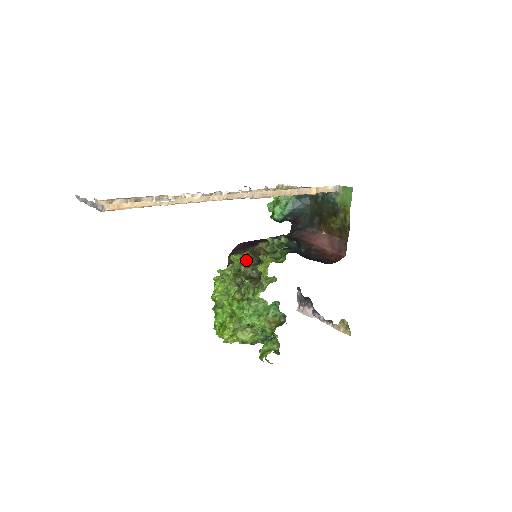
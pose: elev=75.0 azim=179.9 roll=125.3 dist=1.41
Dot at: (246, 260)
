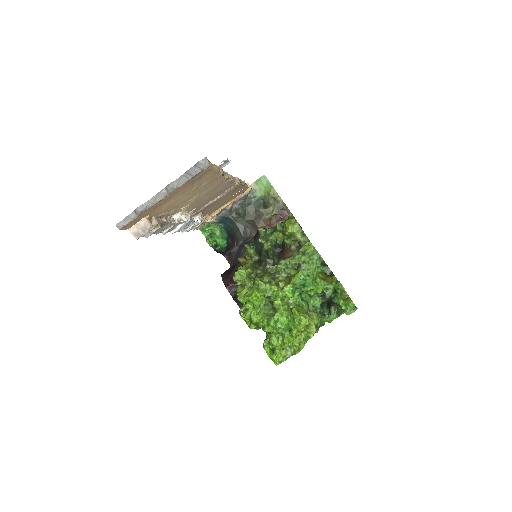
Dot at: (251, 266)
